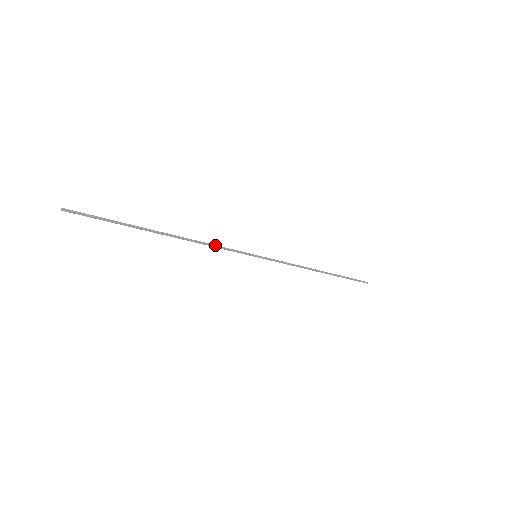
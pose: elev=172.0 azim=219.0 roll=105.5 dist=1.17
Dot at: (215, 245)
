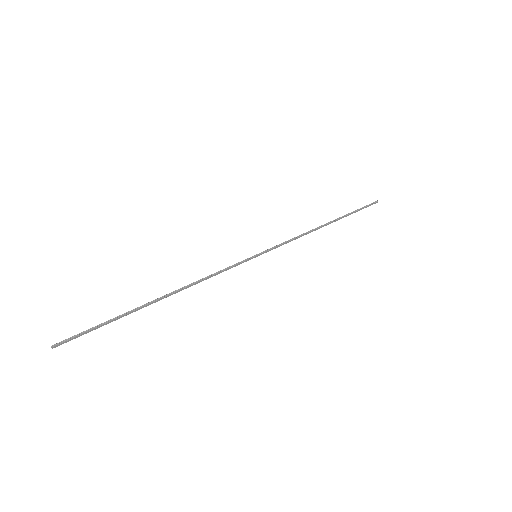
Dot at: (212, 275)
